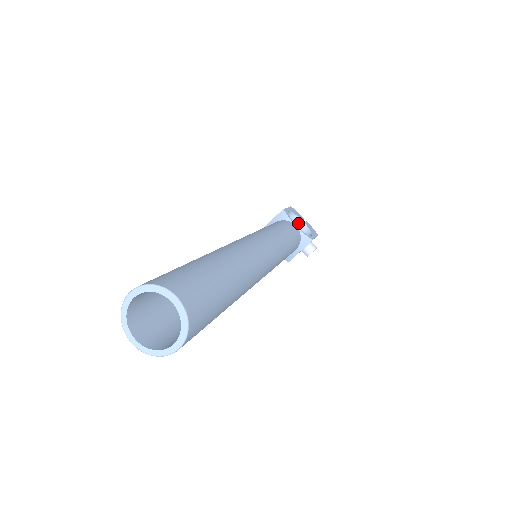
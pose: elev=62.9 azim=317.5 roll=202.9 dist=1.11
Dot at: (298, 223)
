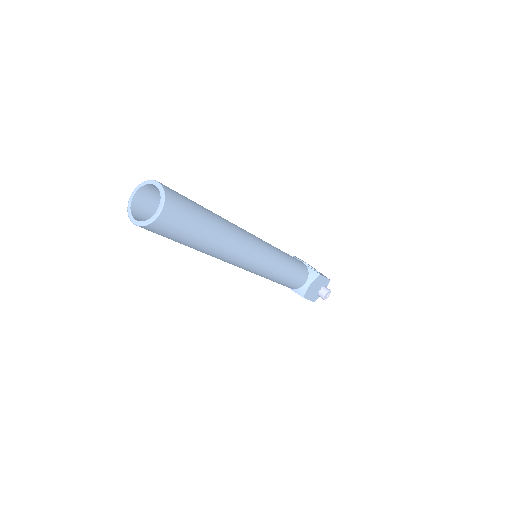
Dot at: occluded
